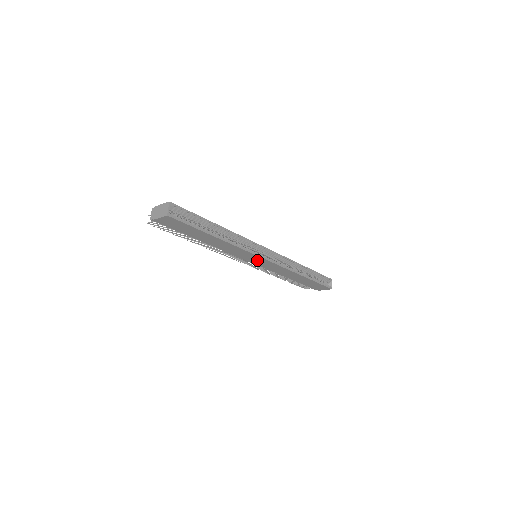
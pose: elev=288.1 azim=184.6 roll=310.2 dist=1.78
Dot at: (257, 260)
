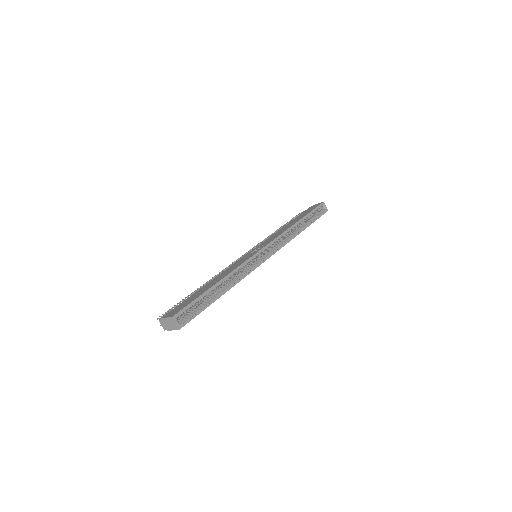
Dot at: occluded
